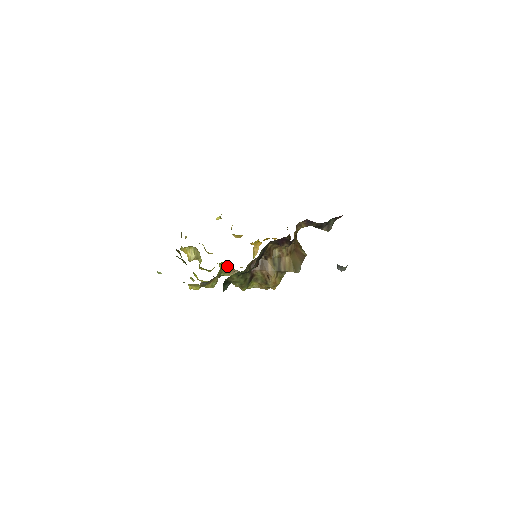
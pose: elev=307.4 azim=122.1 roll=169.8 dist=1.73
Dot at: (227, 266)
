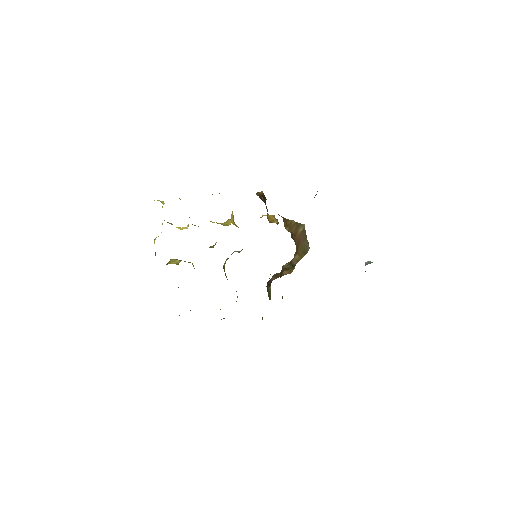
Dot at: (215, 244)
